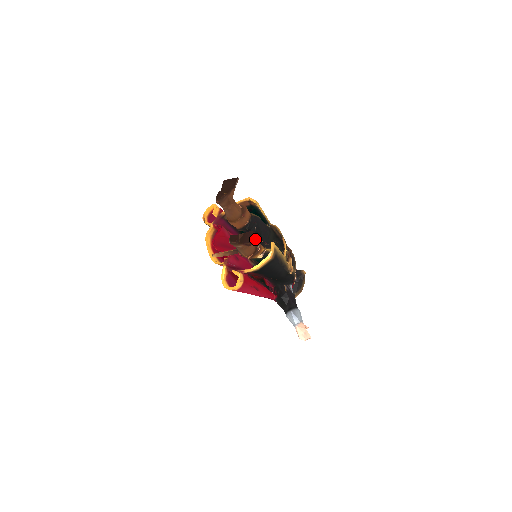
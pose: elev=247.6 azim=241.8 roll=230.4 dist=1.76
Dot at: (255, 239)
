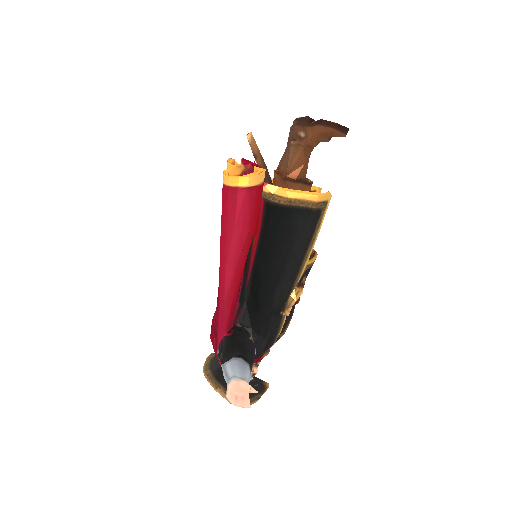
Dot at: (340, 125)
